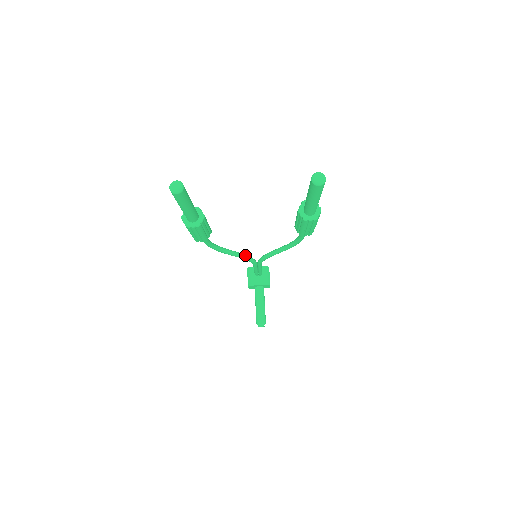
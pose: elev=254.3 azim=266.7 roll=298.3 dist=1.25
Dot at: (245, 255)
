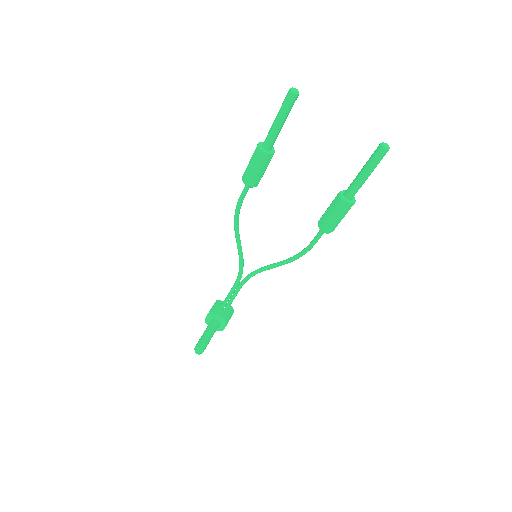
Dot at: occluded
